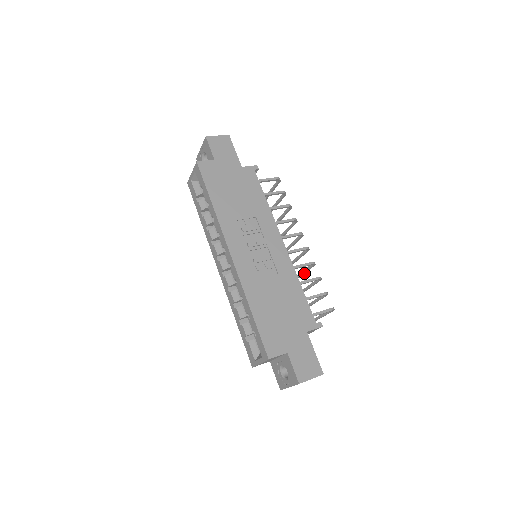
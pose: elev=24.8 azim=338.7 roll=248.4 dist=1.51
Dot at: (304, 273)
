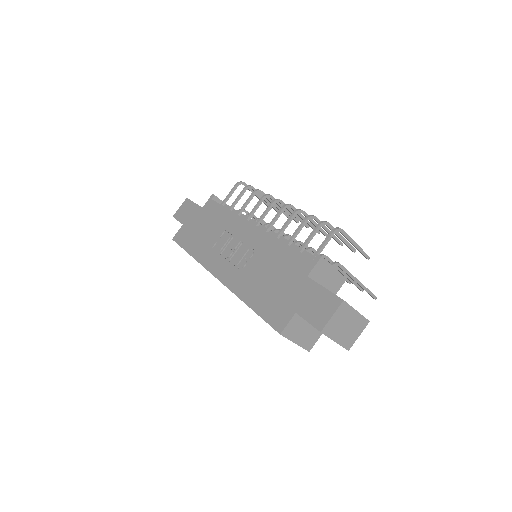
Dot at: occluded
